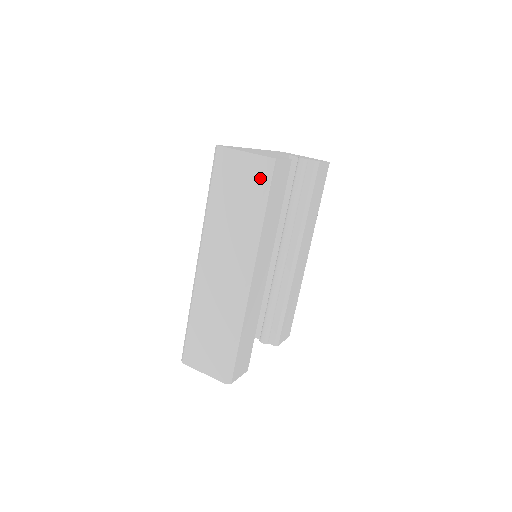
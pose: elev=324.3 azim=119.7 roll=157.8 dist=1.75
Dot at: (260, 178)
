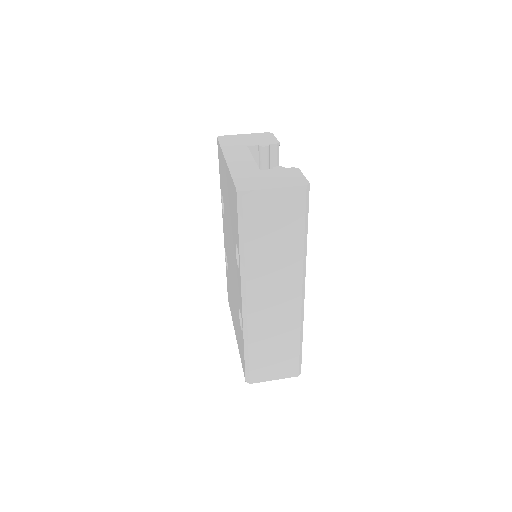
Dot at: (299, 207)
